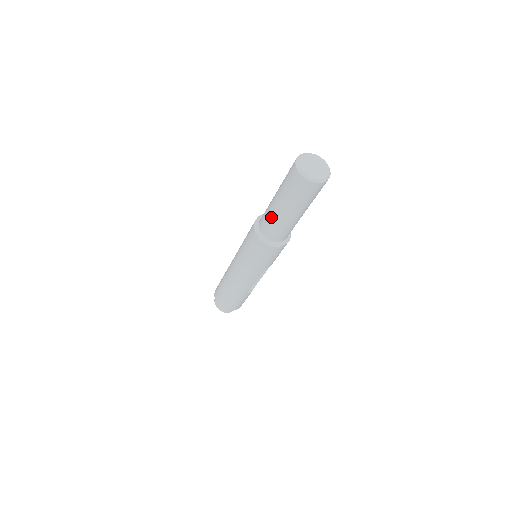
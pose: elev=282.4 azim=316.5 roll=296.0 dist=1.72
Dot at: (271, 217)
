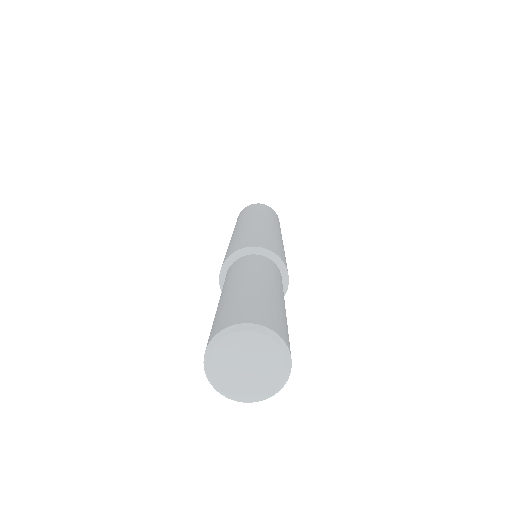
Dot at: occluded
